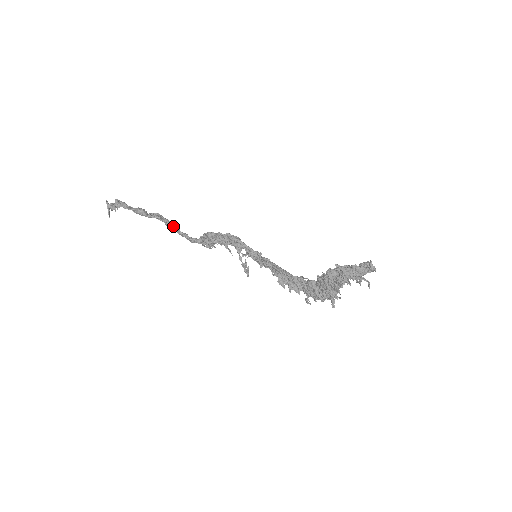
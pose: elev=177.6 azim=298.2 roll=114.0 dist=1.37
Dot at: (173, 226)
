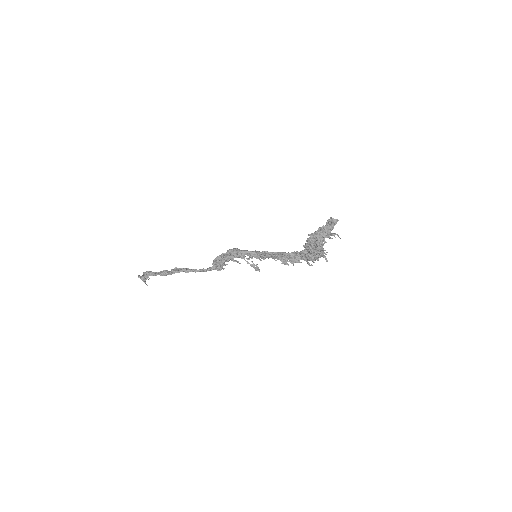
Dot at: (190, 270)
